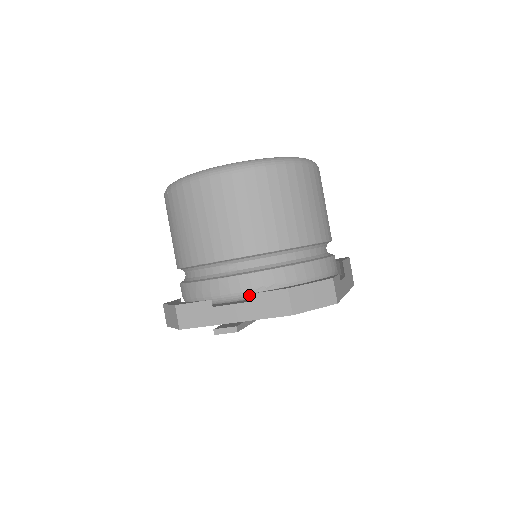
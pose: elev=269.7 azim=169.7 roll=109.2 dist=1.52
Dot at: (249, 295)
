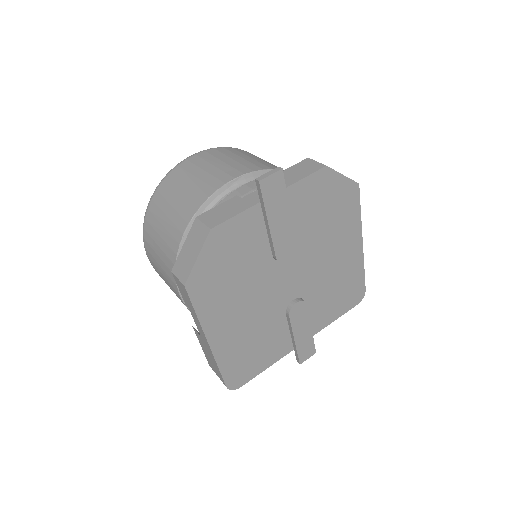
Dot at: occluded
